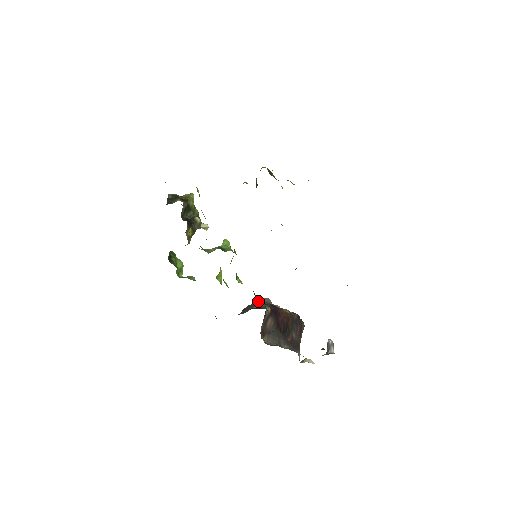
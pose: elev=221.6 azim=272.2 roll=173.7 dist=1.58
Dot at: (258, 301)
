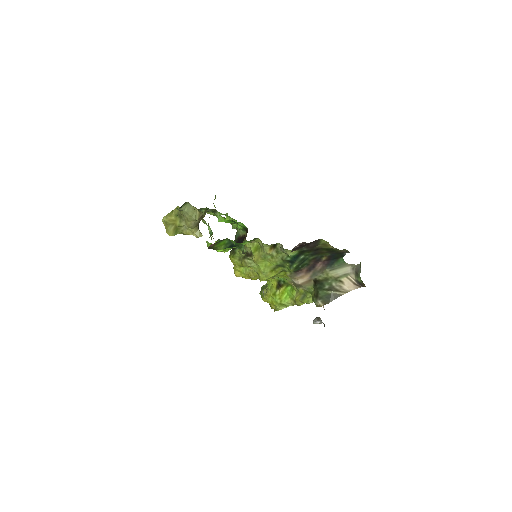
Dot at: occluded
